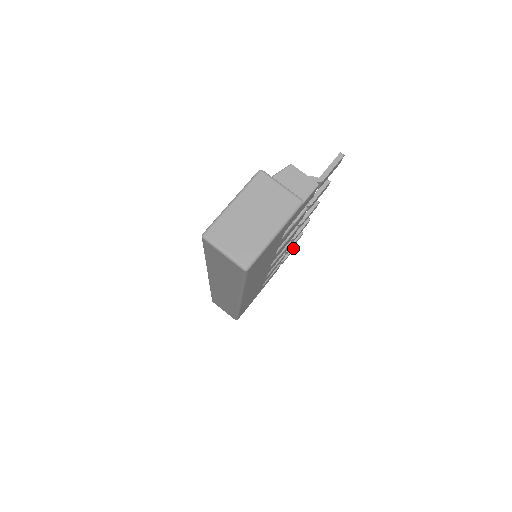
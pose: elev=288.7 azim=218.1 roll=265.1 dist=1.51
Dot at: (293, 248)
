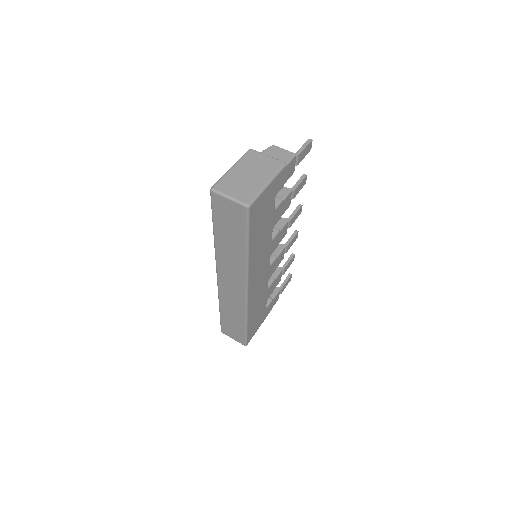
Dot at: (289, 277)
